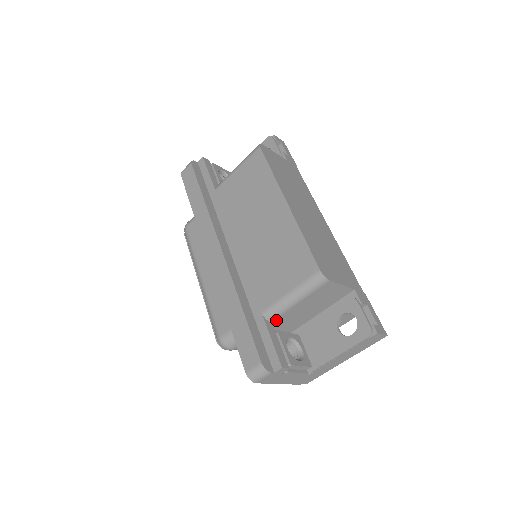
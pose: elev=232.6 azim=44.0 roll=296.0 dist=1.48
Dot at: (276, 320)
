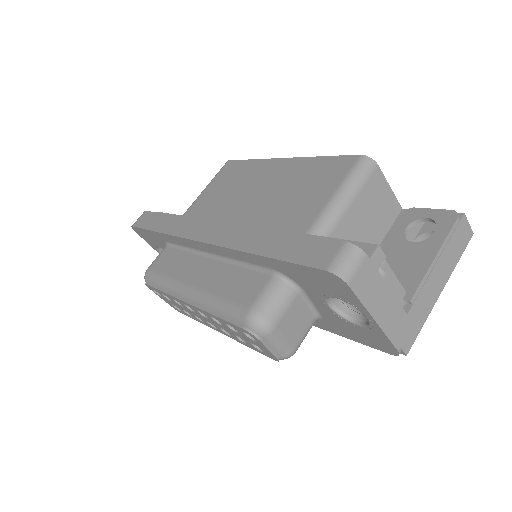
Dot at: occluded
